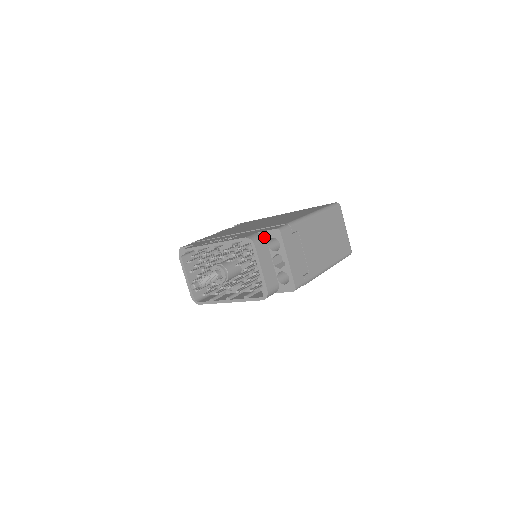
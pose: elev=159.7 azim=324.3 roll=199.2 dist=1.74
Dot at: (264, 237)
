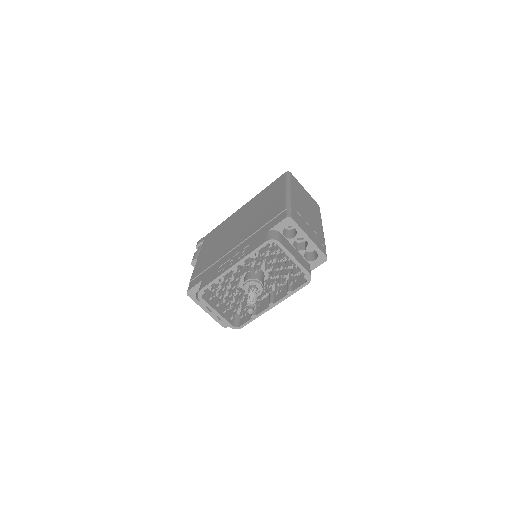
Dot at: (277, 231)
